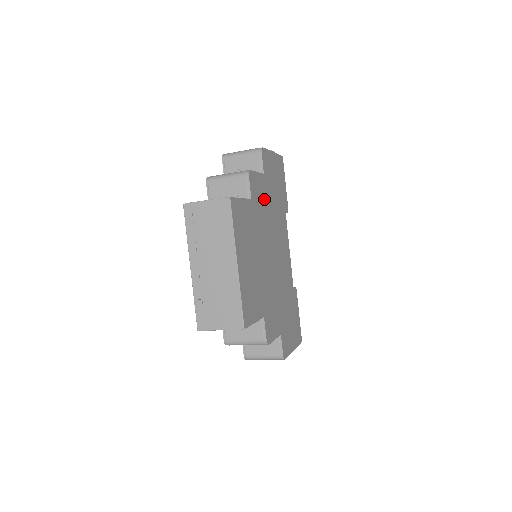
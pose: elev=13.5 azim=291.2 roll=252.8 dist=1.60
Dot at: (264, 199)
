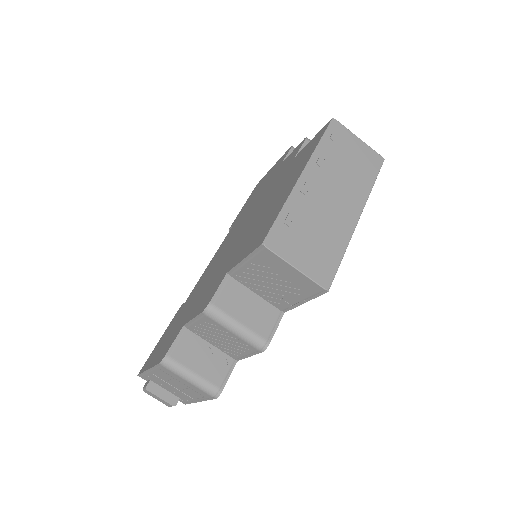
Dot at: occluded
